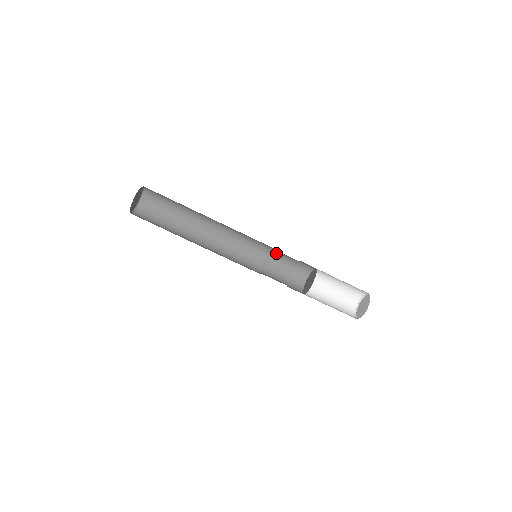
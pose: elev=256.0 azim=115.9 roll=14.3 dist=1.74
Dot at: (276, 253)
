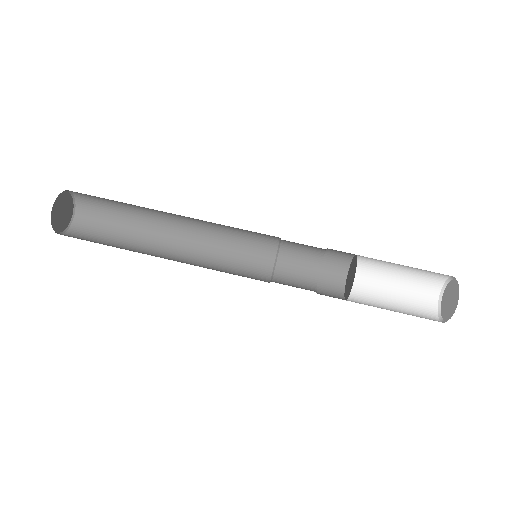
Dot at: (287, 249)
